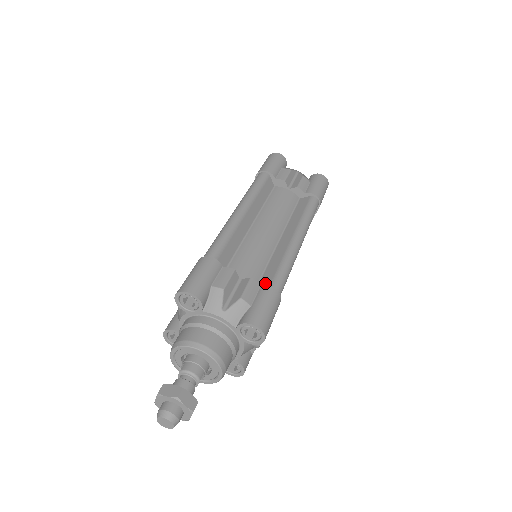
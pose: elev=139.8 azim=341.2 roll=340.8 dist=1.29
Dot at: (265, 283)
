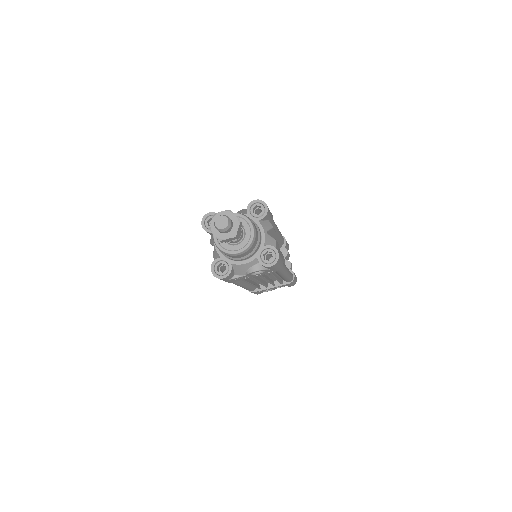
Dot at: occluded
